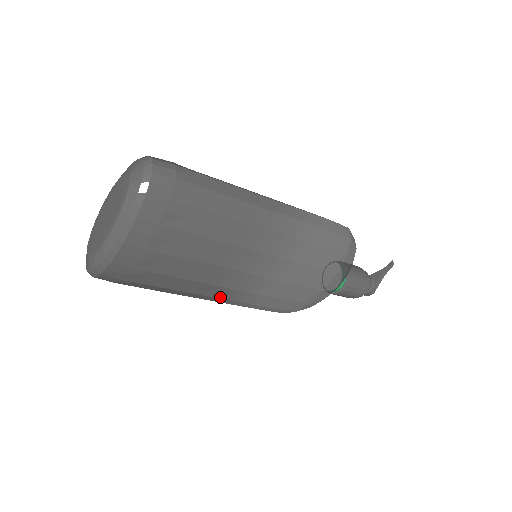
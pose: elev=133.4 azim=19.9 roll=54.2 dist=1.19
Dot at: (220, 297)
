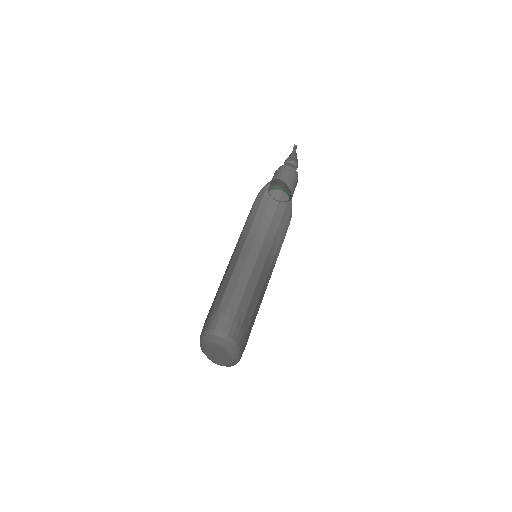
Dot at: occluded
